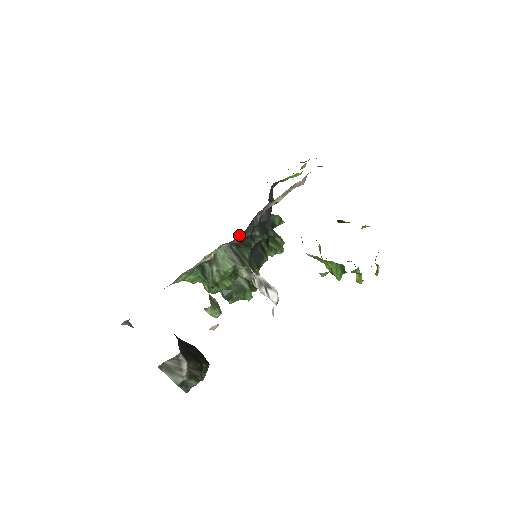
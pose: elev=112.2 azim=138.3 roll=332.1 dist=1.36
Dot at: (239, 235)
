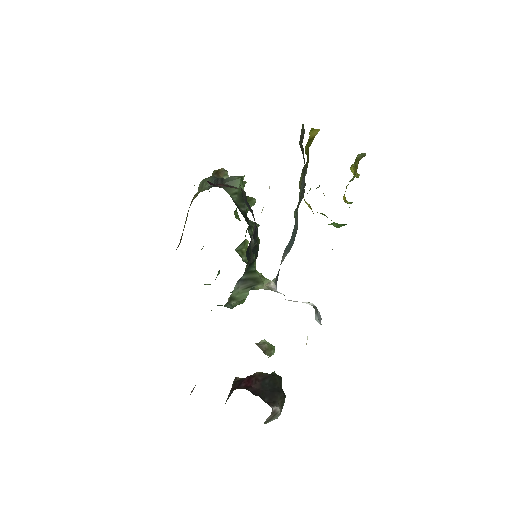
Dot at: occluded
